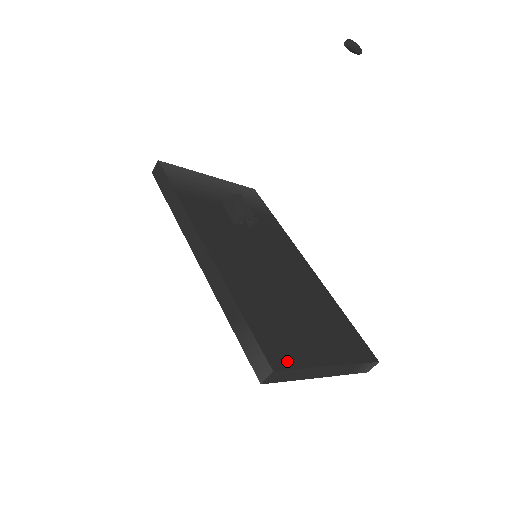
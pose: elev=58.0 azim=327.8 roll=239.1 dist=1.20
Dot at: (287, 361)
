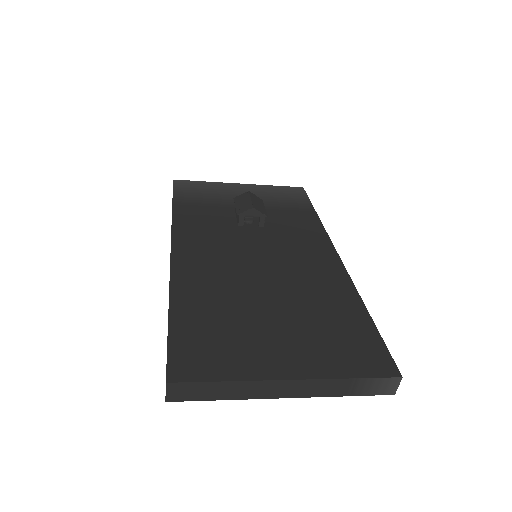
Dot at: (202, 371)
